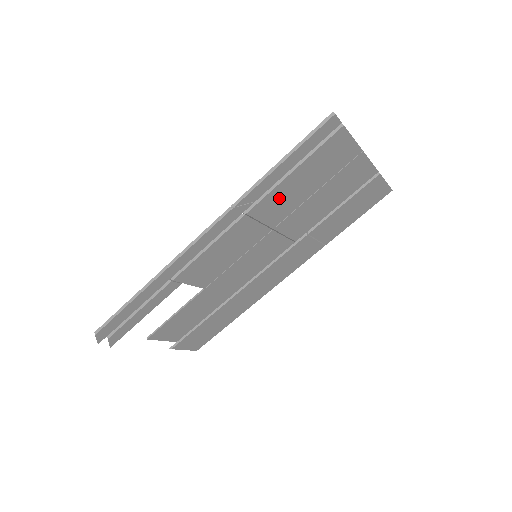
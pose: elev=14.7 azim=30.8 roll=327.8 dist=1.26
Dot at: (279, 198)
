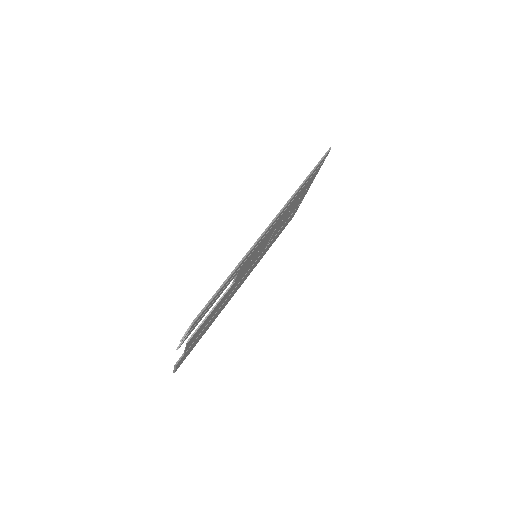
Dot at: (292, 203)
